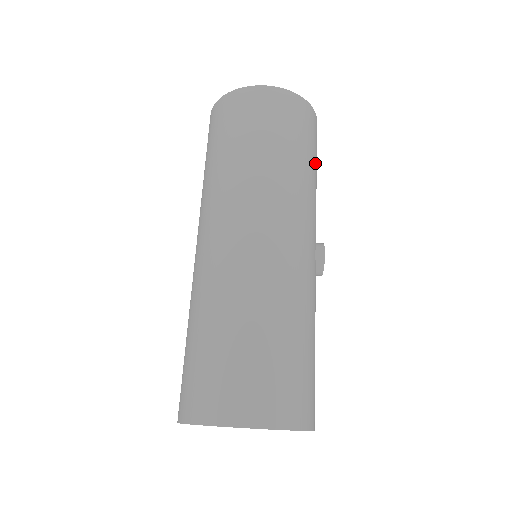
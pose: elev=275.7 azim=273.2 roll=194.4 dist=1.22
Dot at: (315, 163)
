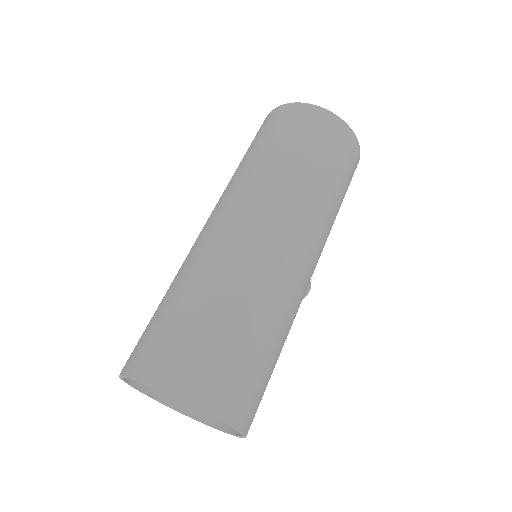
Dot at: occluded
